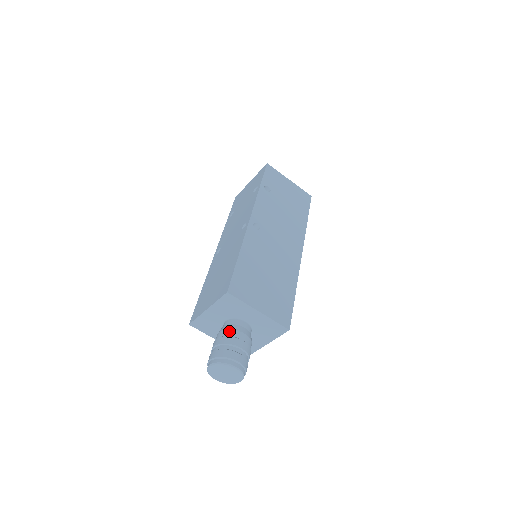
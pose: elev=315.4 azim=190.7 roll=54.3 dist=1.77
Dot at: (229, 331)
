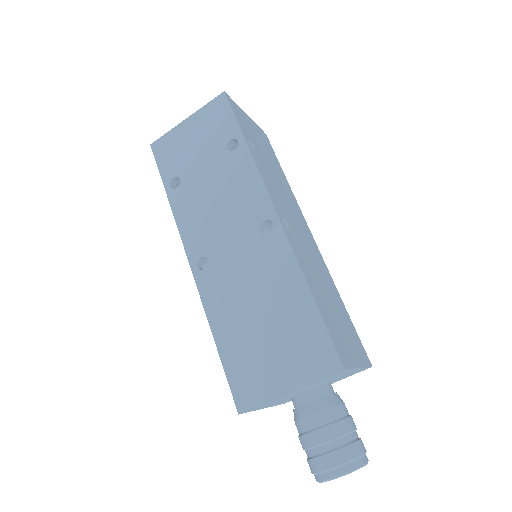
Dot at: (331, 412)
